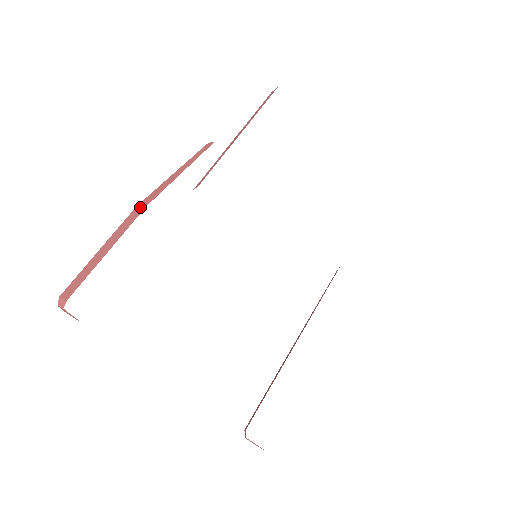
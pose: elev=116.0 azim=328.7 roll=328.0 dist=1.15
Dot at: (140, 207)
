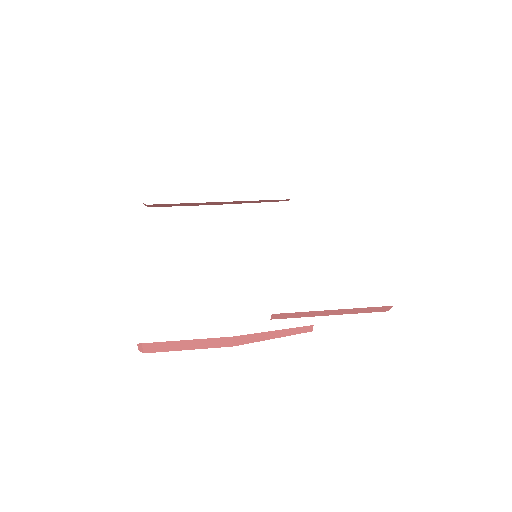
Dot at: occluded
